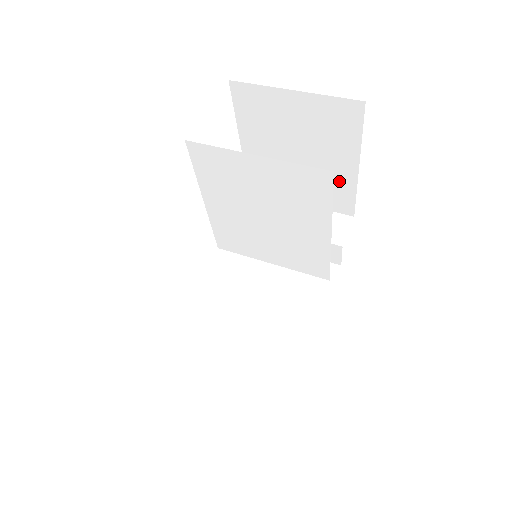
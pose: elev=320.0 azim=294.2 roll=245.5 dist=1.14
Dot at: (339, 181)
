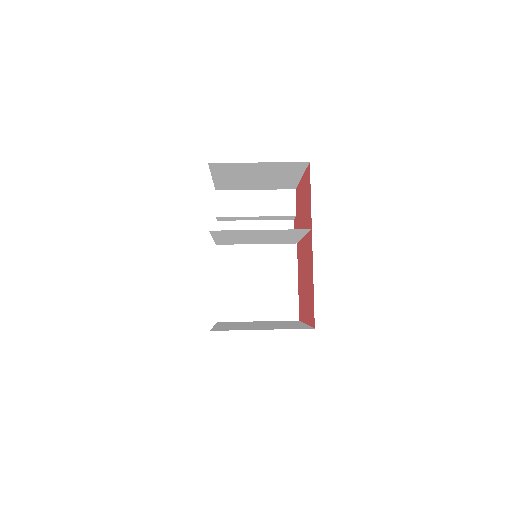
Dot at: (287, 182)
